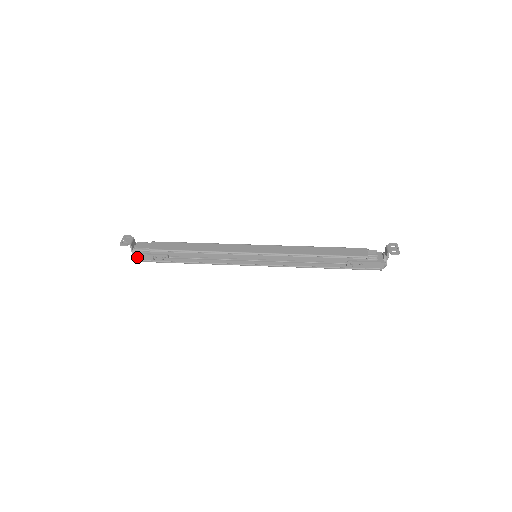
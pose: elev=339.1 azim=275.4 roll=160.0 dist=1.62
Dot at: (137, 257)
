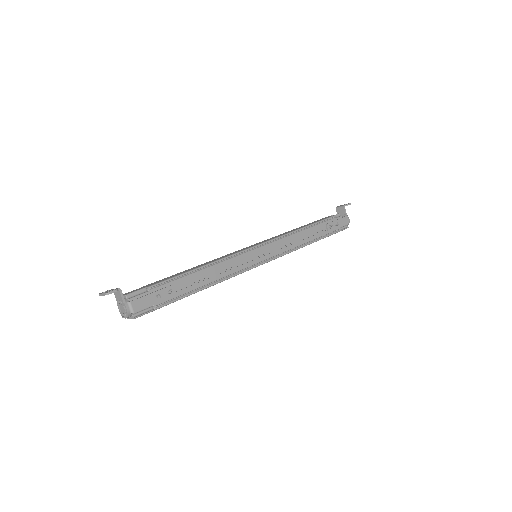
Dot at: (135, 306)
